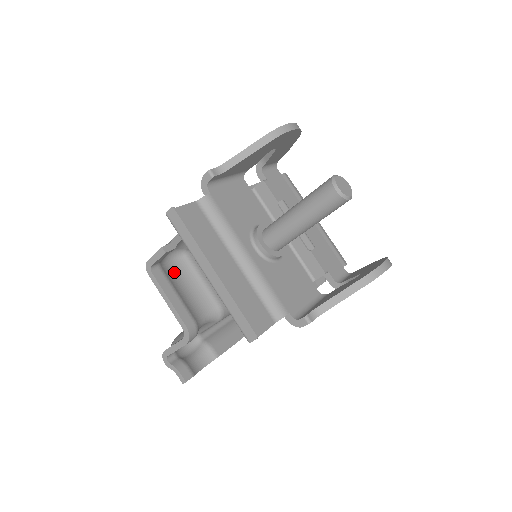
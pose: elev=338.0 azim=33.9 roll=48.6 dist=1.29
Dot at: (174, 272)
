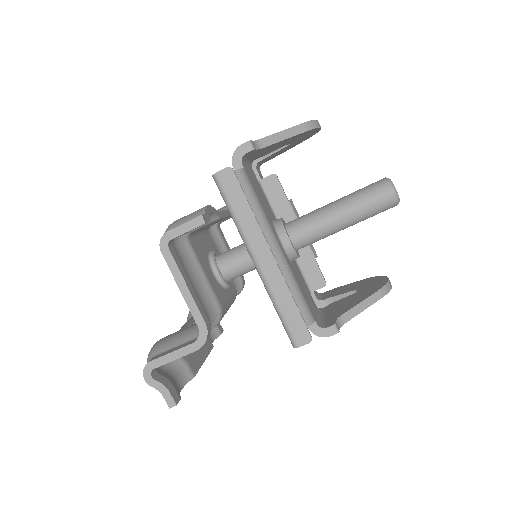
Dot at: occluded
